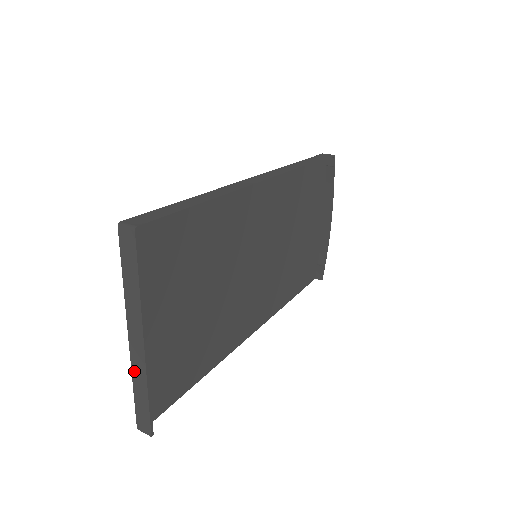
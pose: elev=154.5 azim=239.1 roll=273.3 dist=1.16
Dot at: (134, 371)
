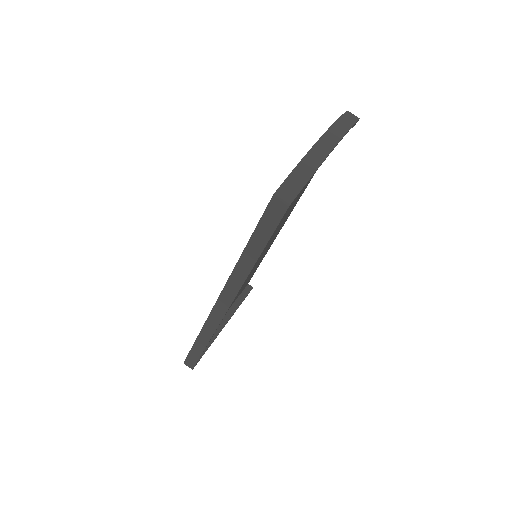
Dot at: occluded
